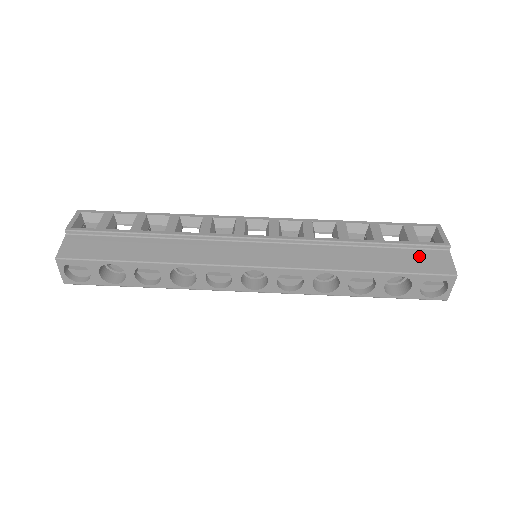
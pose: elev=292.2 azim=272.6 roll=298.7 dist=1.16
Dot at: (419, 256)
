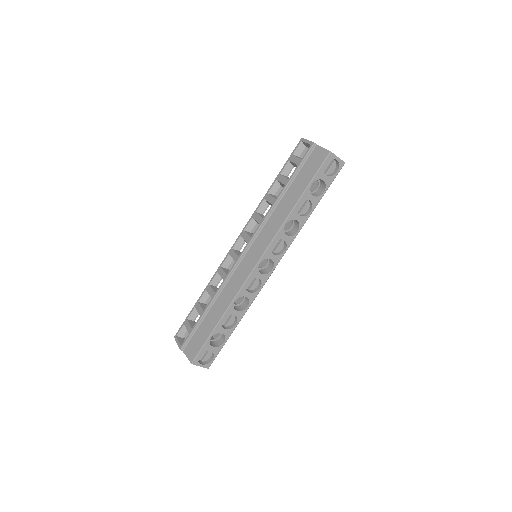
Dot at: (308, 165)
